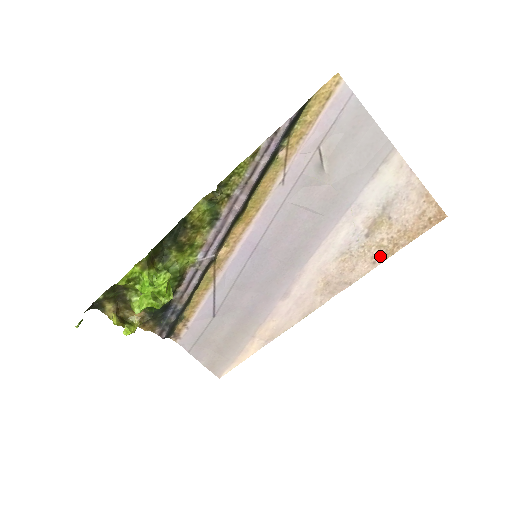
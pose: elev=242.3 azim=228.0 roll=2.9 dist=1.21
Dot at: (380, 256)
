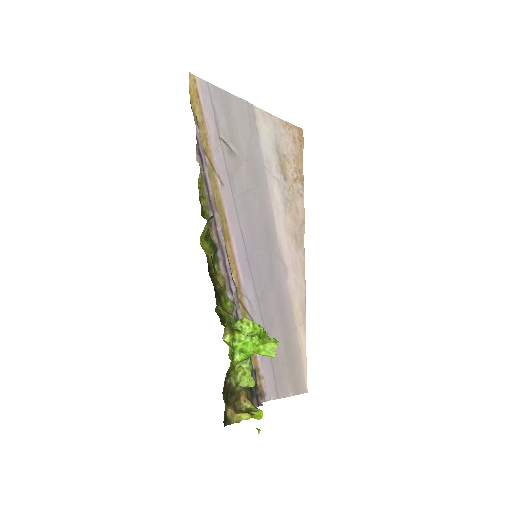
Dot at: (300, 187)
